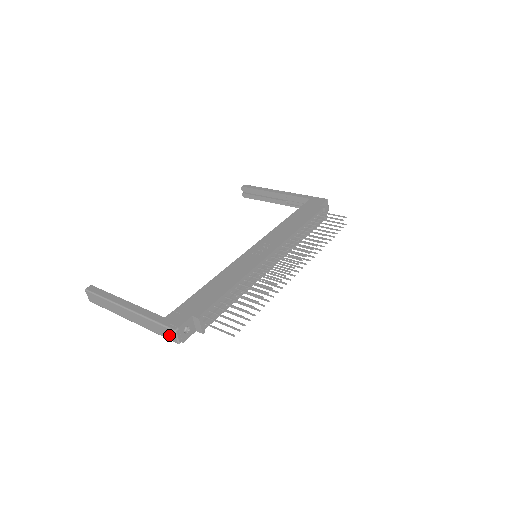
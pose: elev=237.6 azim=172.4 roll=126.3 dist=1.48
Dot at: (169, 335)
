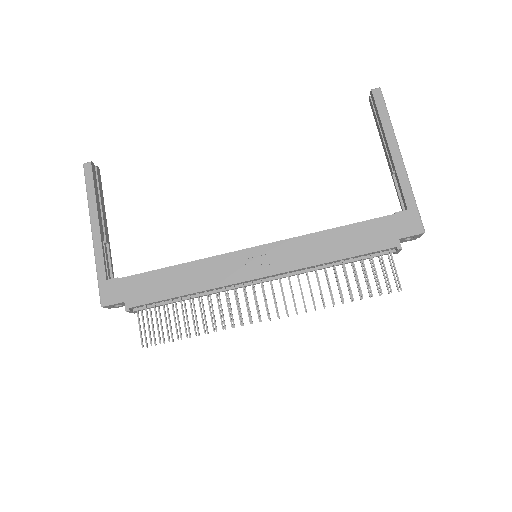
Dot at: occluded
